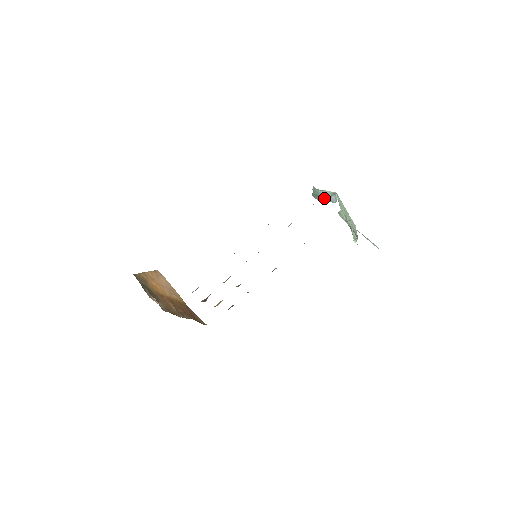
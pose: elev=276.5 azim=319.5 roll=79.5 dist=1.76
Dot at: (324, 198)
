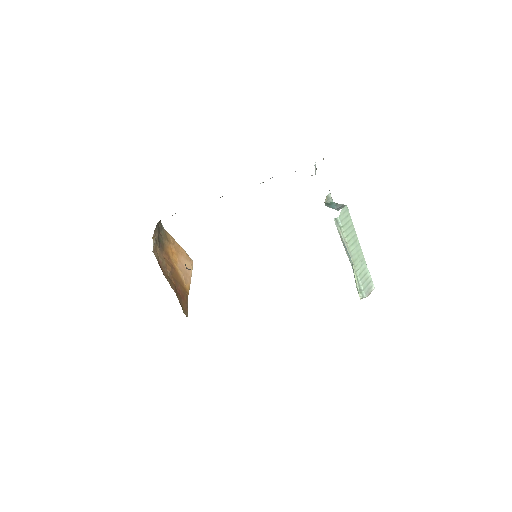
Dot at: (334, 208)
